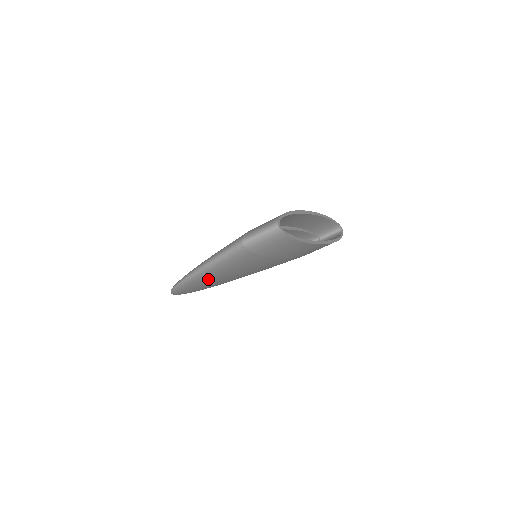
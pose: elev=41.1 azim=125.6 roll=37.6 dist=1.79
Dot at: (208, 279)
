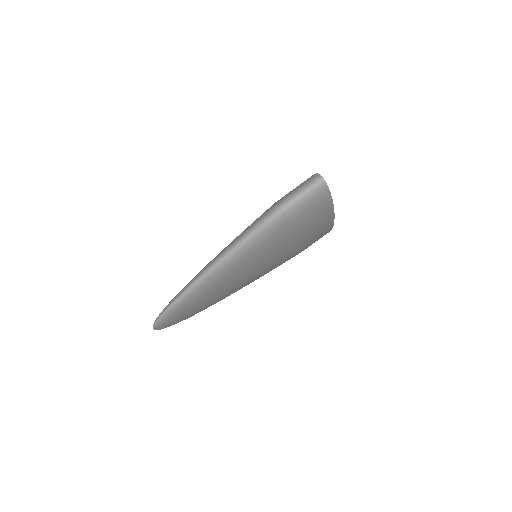
Dot at: (218, 283)
